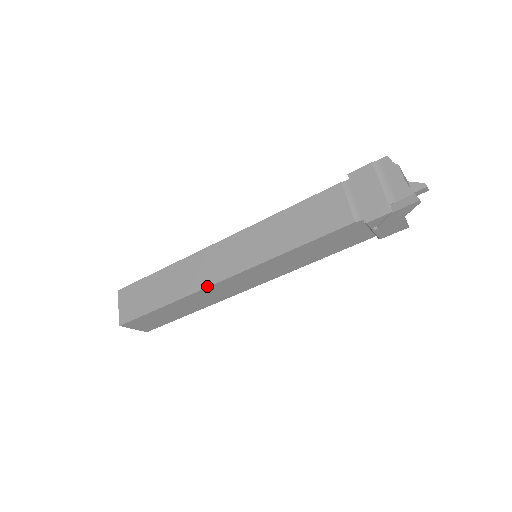
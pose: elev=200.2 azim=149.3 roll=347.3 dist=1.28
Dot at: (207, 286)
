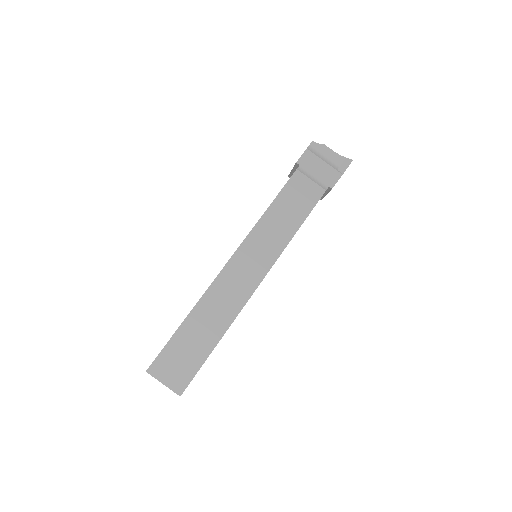
Dot at: (249, 298)
